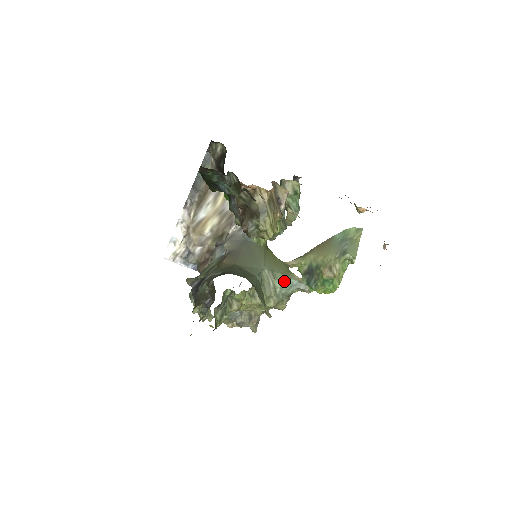
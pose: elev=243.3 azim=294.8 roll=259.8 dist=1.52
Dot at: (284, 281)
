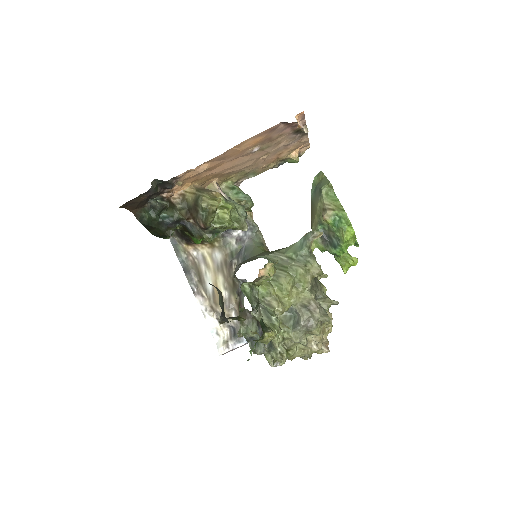
Dot at: (293, 248)
